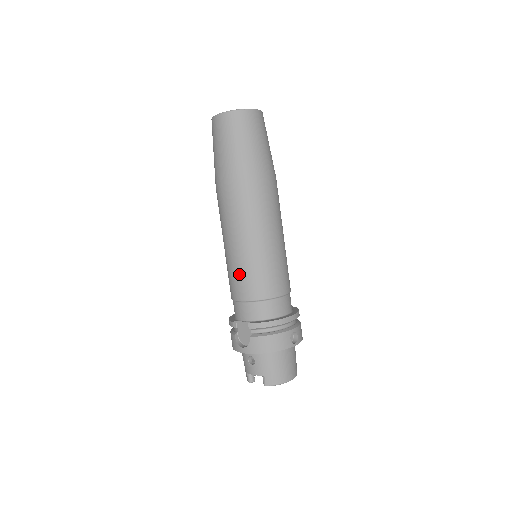
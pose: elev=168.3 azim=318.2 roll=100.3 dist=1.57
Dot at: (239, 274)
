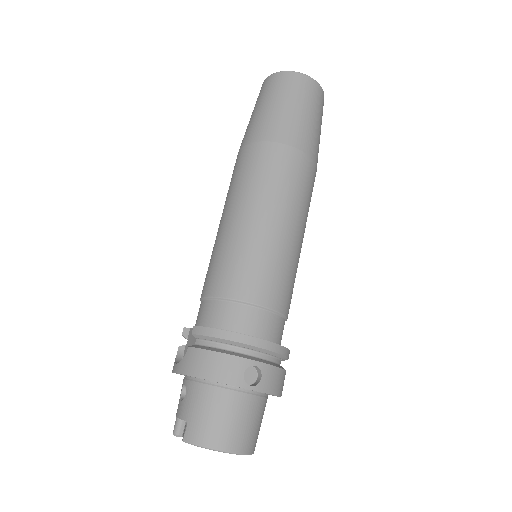
Dot at: (214, 259)
